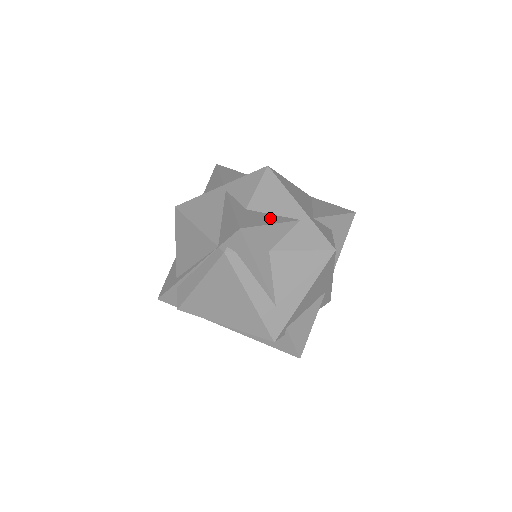
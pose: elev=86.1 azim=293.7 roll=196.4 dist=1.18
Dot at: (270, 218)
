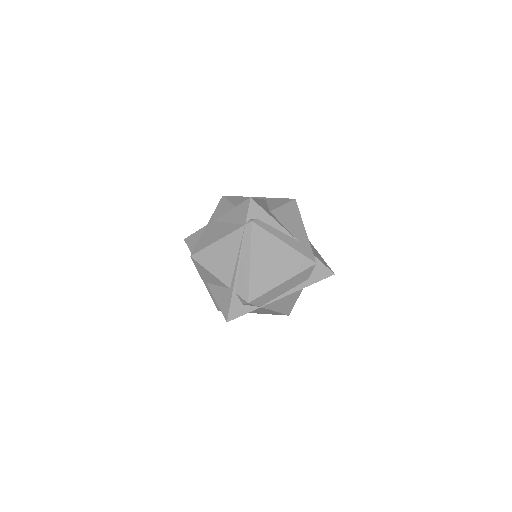
Dot at: occluded
